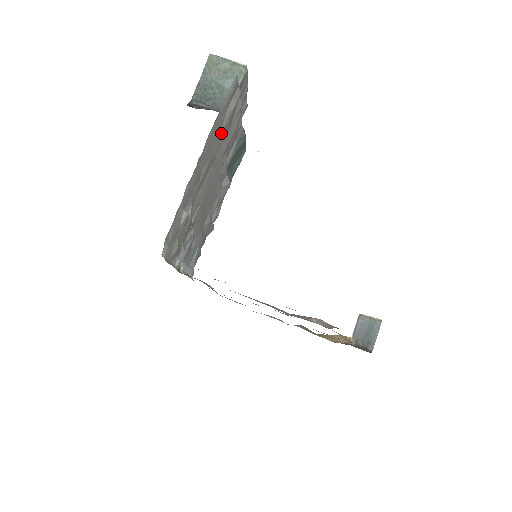
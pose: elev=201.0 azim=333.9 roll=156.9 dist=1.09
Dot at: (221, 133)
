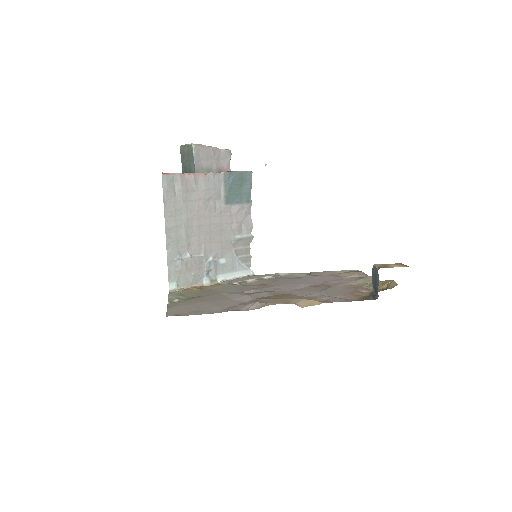
Dot at: (183, 203)
